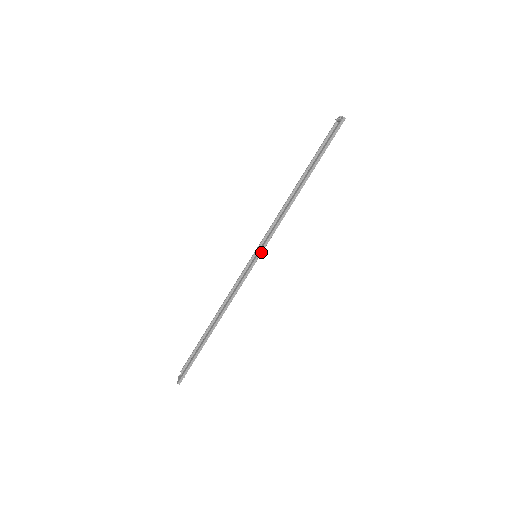
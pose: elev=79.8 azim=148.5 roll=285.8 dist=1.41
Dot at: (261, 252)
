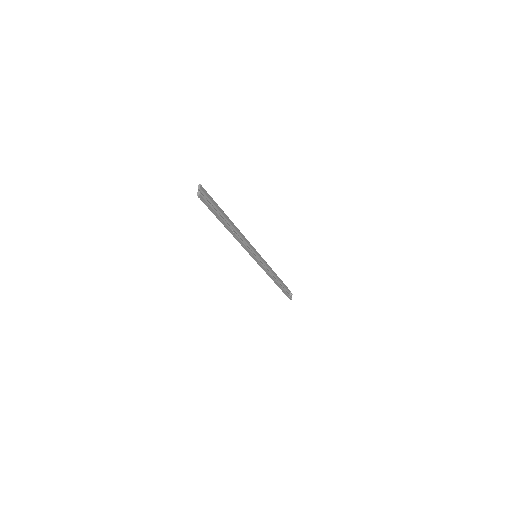
Dot at: (254, 258)
